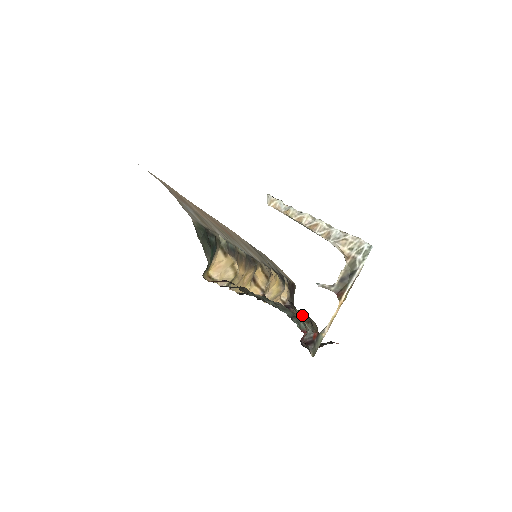
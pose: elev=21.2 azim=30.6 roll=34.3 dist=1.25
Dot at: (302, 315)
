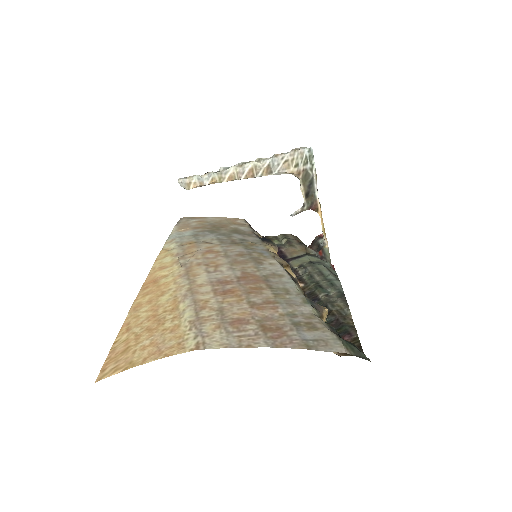
Dot at: (293, 246)
